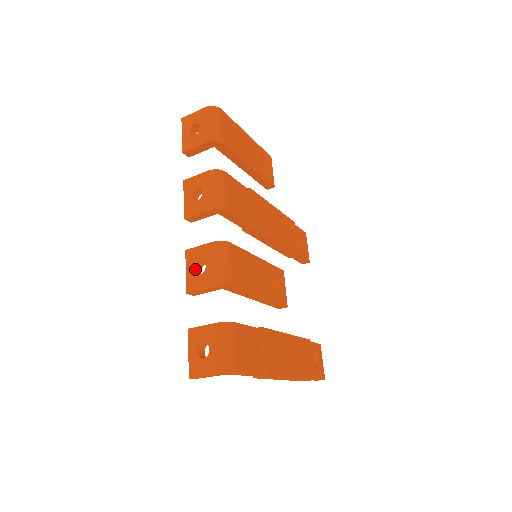
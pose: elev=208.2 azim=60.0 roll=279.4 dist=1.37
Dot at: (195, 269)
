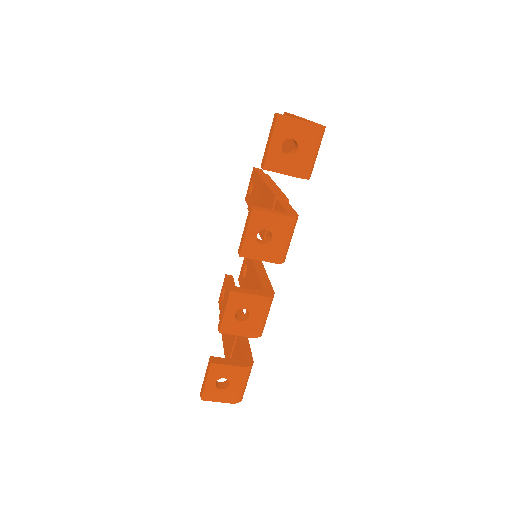
Dot at: (235, 312)
